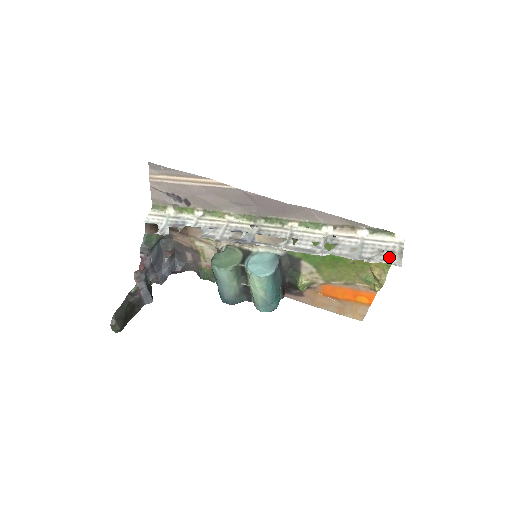
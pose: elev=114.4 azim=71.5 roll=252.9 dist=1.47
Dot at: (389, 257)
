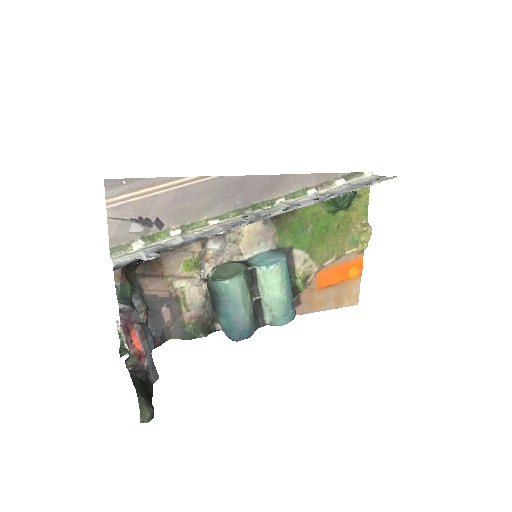
Dot at: (380, 180)
